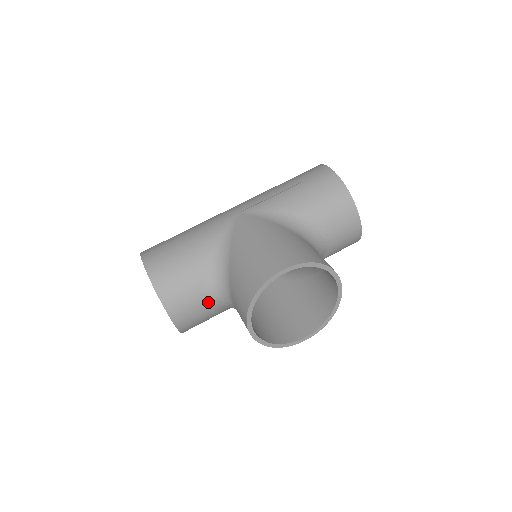
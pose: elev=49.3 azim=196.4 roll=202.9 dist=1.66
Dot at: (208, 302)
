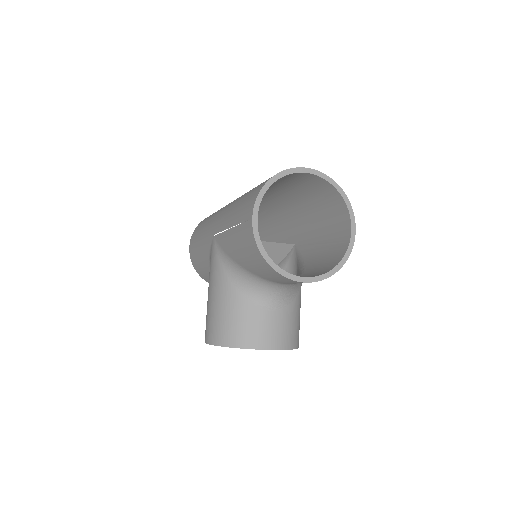
Dot at: occluded
